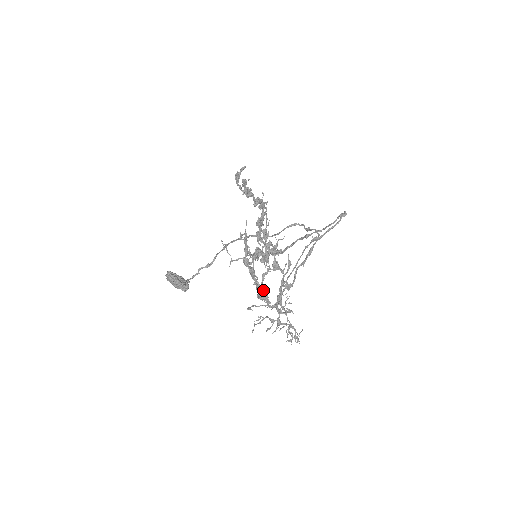
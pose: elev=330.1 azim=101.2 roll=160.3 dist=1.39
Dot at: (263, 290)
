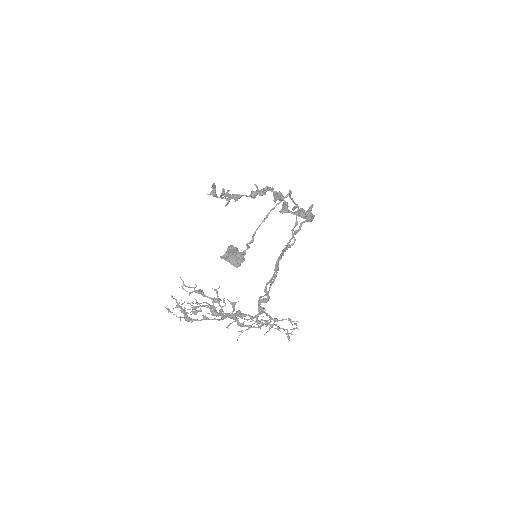
Dot at: (230, 317)
